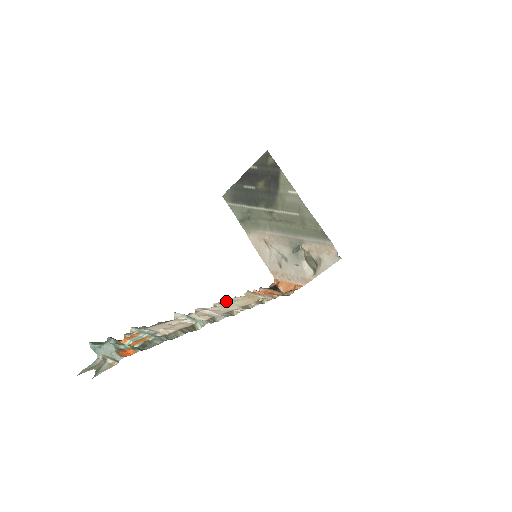
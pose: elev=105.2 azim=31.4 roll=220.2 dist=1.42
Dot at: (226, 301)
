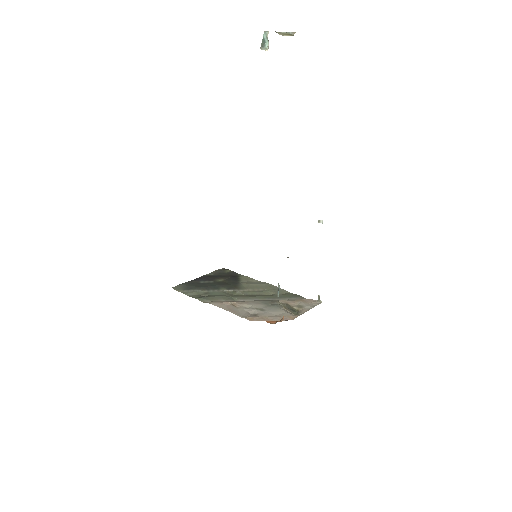
Dot at: occluded
